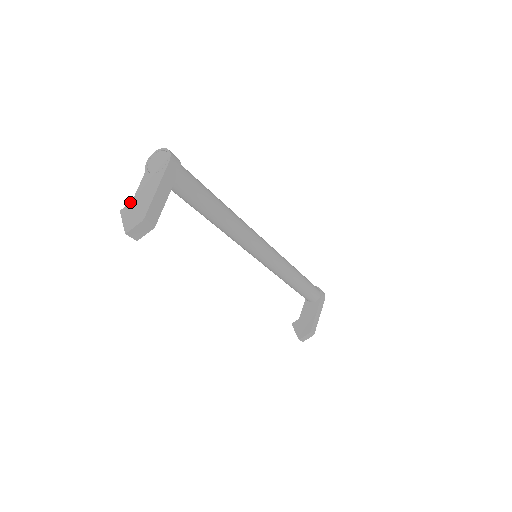
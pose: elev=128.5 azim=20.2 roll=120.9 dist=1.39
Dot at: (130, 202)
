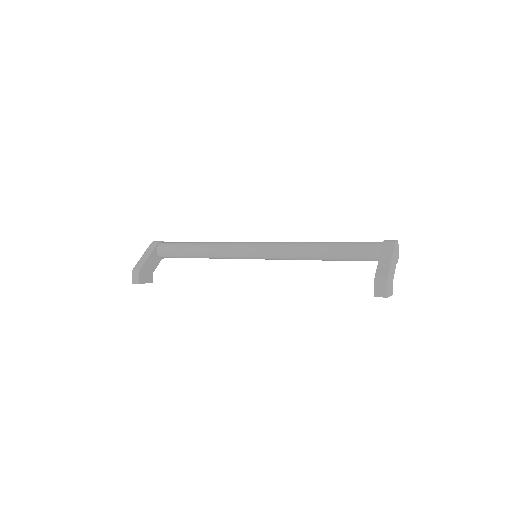
Dot at: occluded
